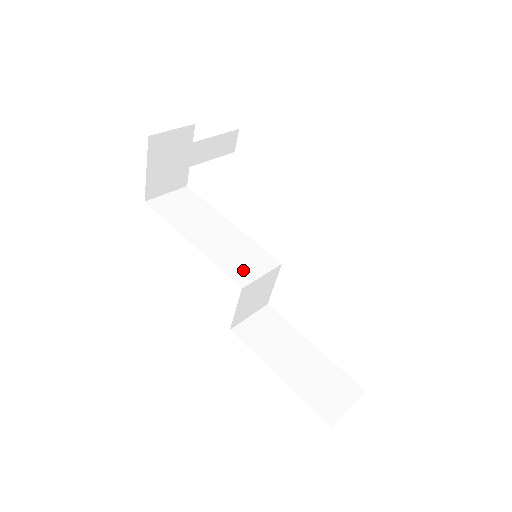
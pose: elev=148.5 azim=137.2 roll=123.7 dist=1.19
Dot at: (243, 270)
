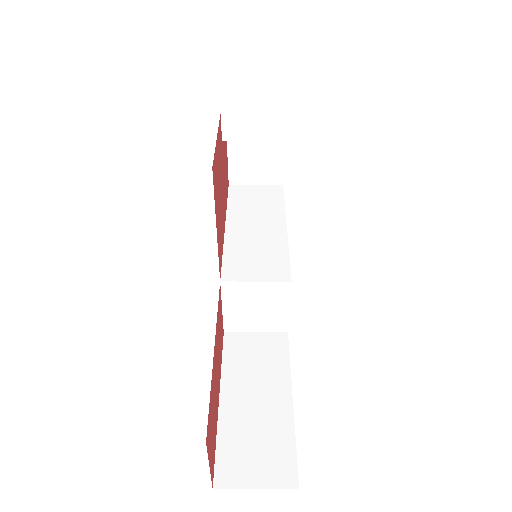
Dot at: (243, 268)
